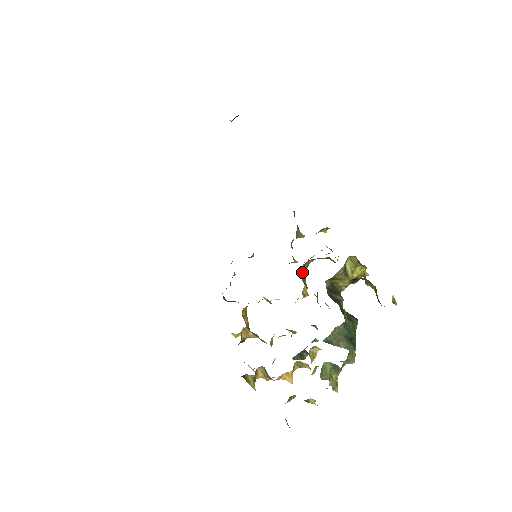
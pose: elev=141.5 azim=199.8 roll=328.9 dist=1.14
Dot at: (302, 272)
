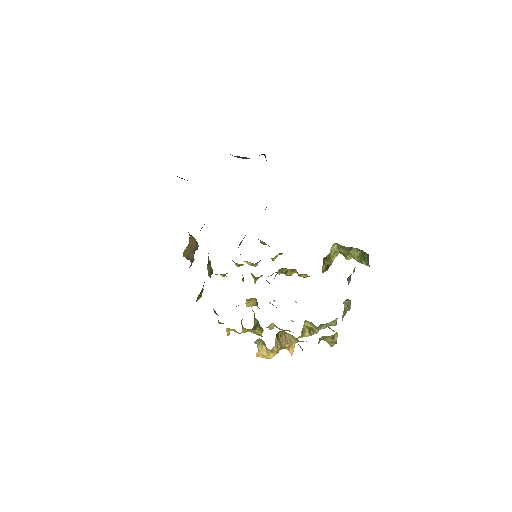
Dot at: occluded
